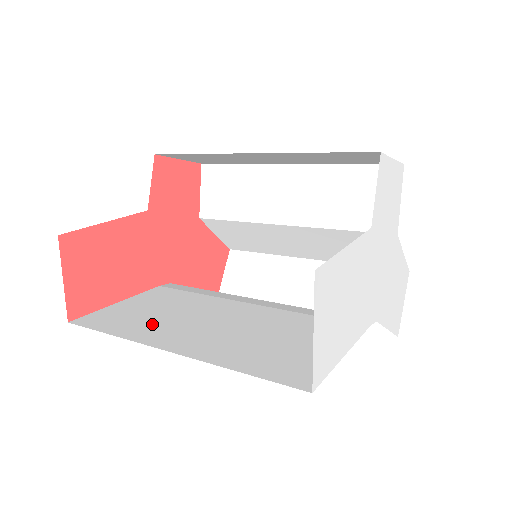
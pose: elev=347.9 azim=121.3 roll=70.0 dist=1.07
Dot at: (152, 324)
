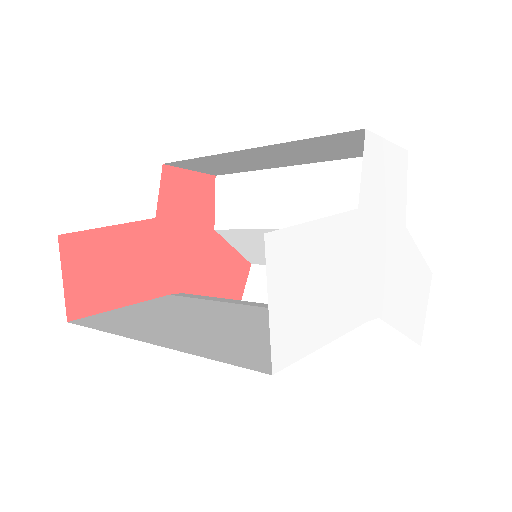
Dot at: (143, 322)
